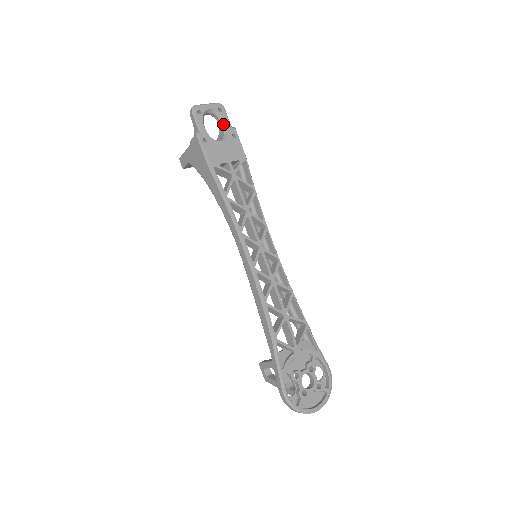
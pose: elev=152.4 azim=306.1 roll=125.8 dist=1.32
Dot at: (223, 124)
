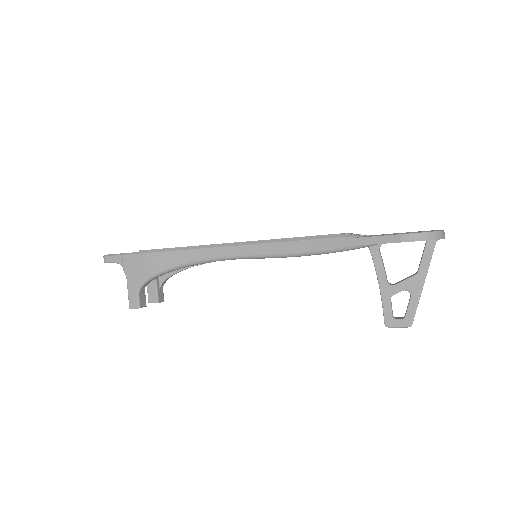
Dot at: occluded
